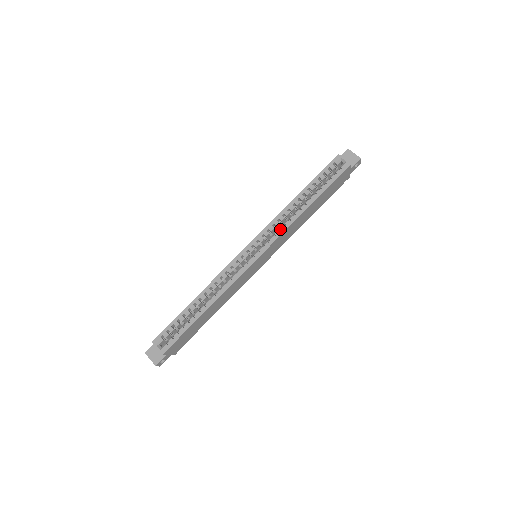
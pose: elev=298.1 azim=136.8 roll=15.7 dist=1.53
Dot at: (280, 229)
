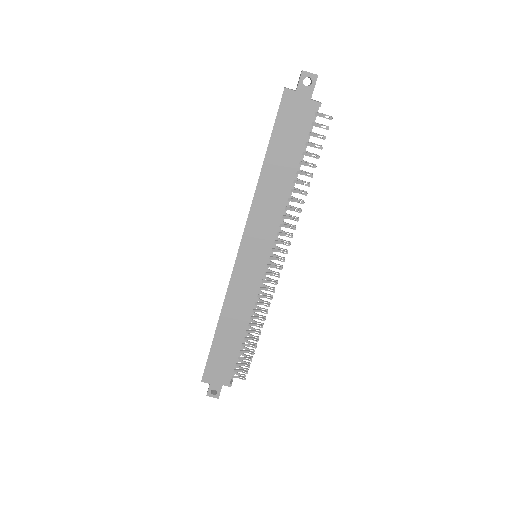
Dot at: (248, 214)
